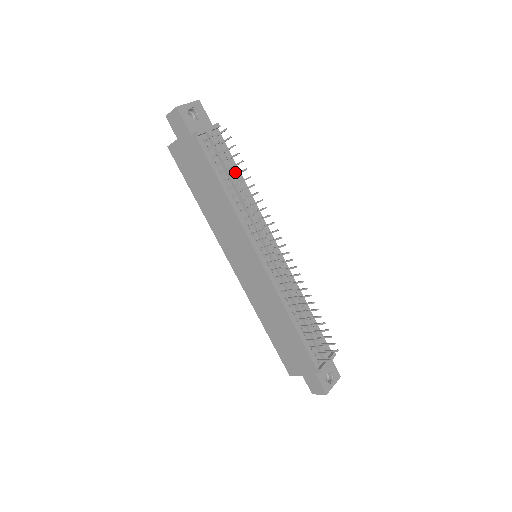
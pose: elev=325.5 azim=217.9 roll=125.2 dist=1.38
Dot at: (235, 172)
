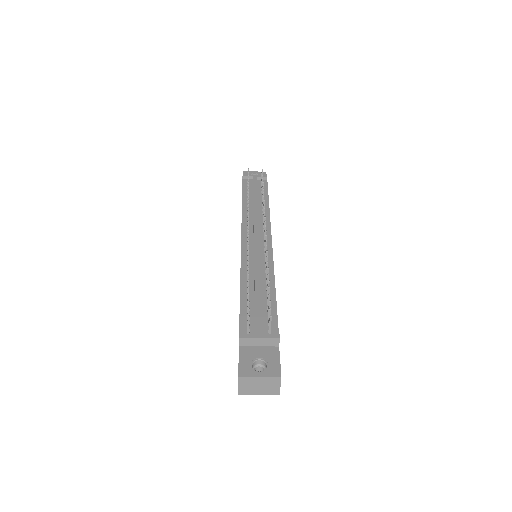
Dot at: occluded
